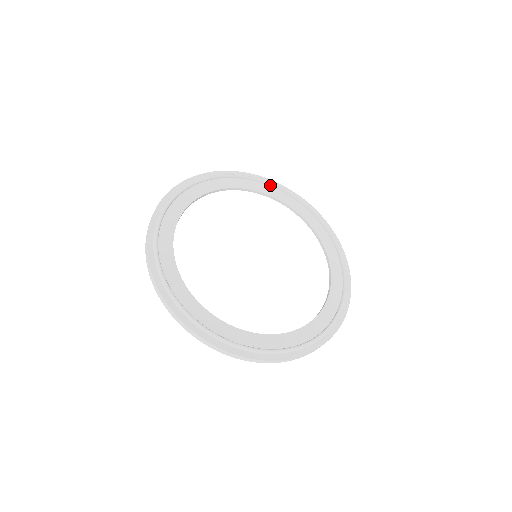
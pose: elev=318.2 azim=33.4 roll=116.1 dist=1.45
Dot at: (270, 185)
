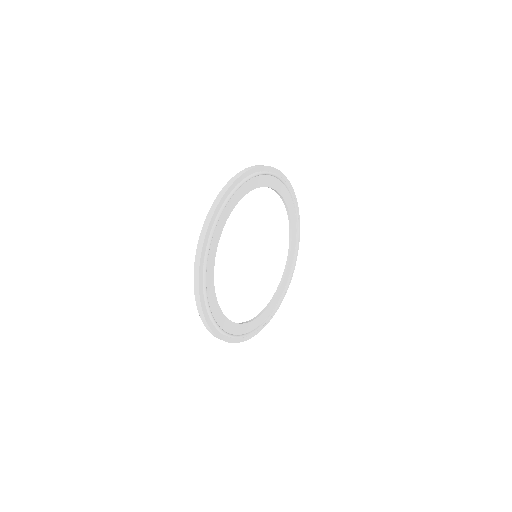
Dot at: (288, 189)
